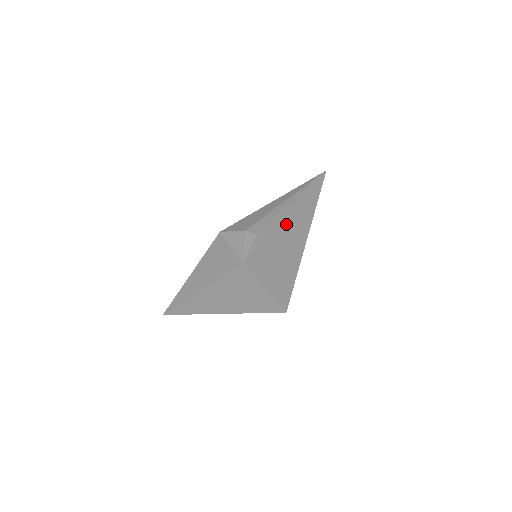
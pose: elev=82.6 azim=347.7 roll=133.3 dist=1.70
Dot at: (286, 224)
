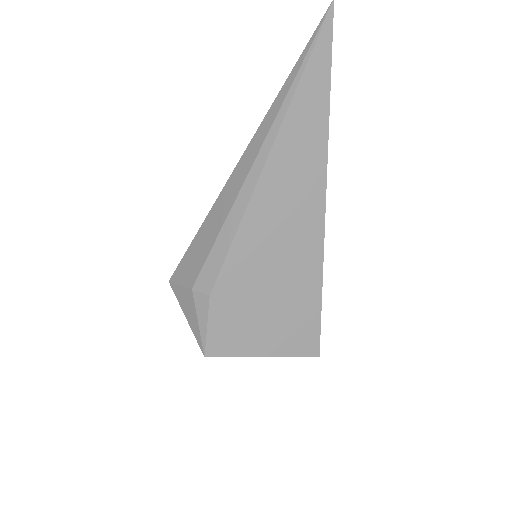
Dot at: (264, 226)
